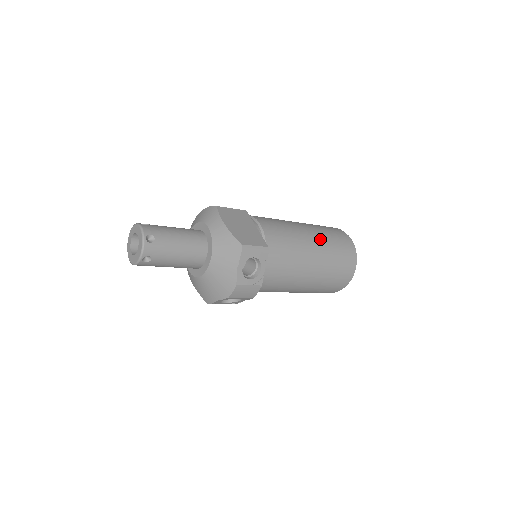
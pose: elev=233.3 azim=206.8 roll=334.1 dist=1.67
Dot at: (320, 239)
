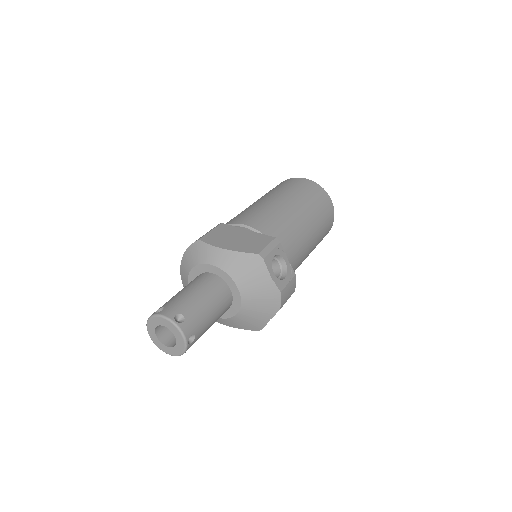
Dot at: (292, 198)
